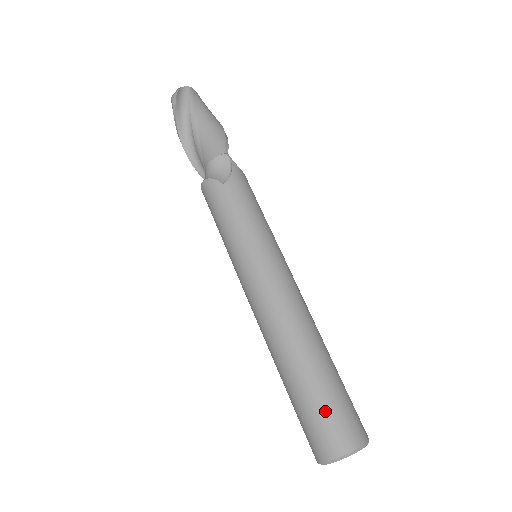
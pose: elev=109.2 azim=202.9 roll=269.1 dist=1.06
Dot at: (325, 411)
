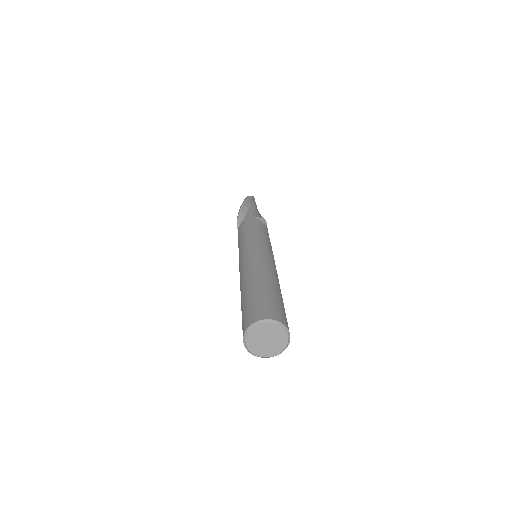
Dot at: (277, 302)
